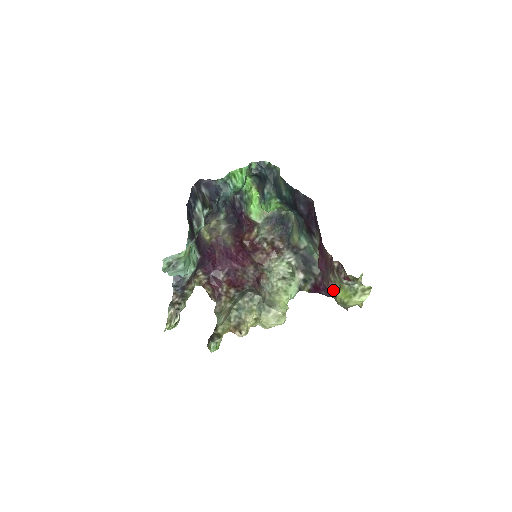
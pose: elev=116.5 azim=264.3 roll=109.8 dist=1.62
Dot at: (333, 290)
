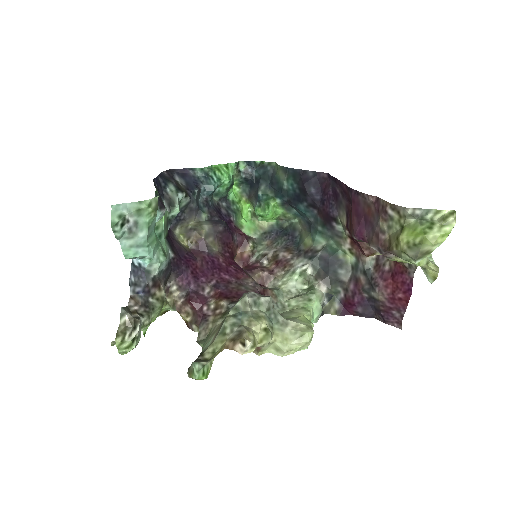
Dot at: (389, 241)
